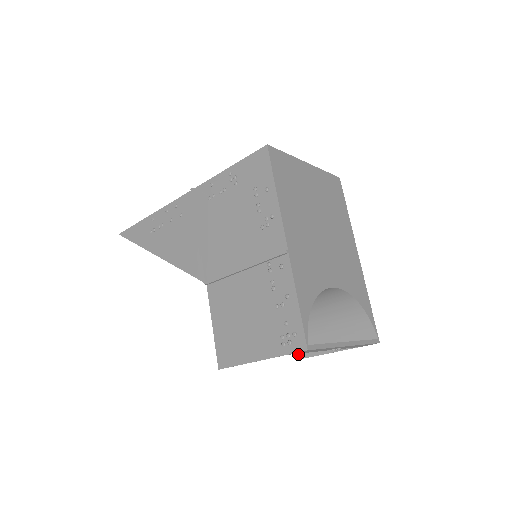
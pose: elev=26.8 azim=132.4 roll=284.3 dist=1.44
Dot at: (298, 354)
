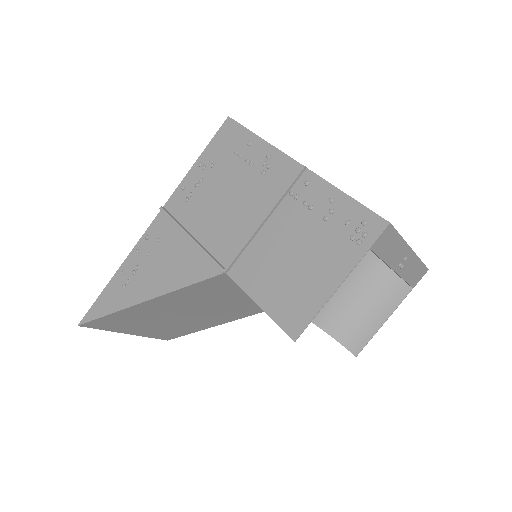
Dot at: (352, 351)
